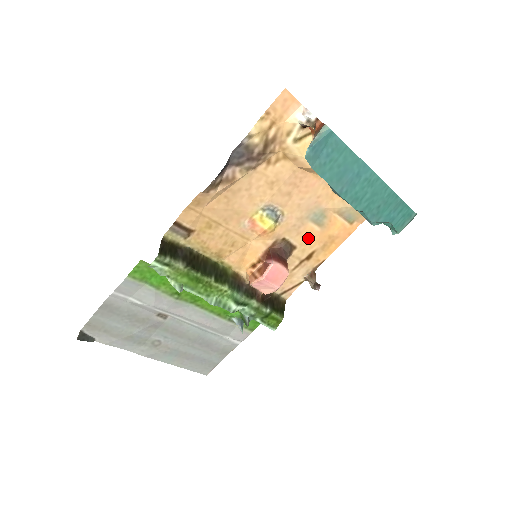
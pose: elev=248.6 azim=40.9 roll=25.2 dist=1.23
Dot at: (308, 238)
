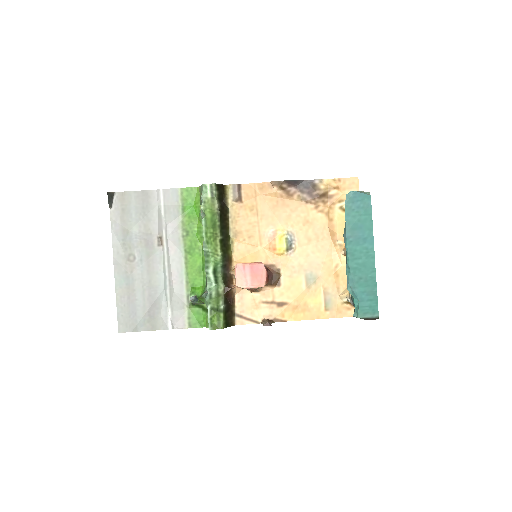
Dot at: (293, 287)
